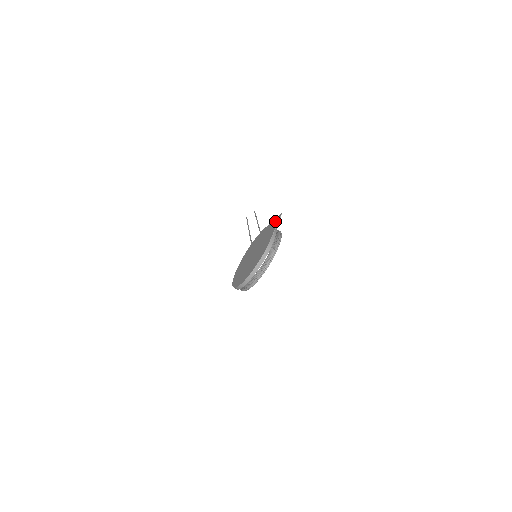
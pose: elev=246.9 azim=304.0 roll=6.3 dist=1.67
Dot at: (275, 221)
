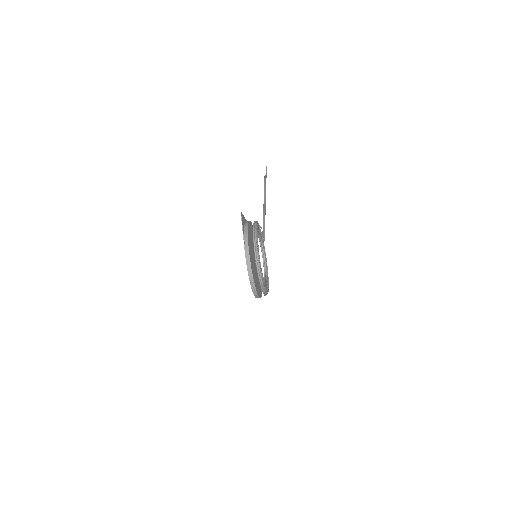
Dot at: occluded
